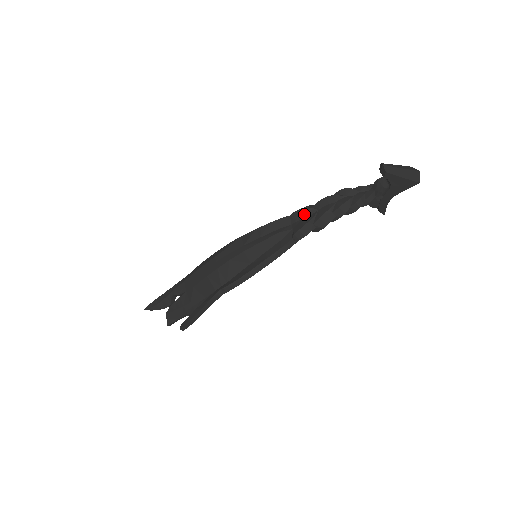
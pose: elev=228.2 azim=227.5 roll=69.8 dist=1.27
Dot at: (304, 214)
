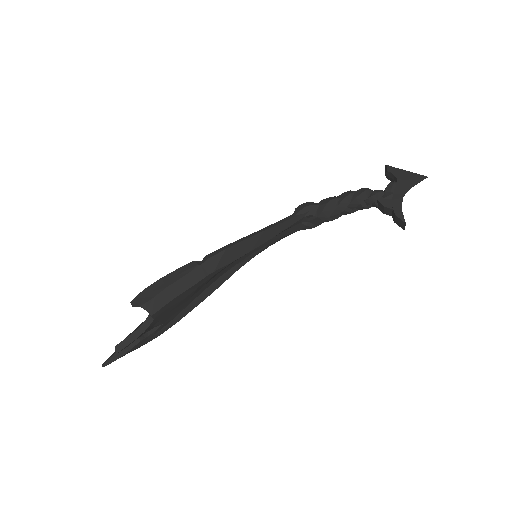
Dot at: occluded
